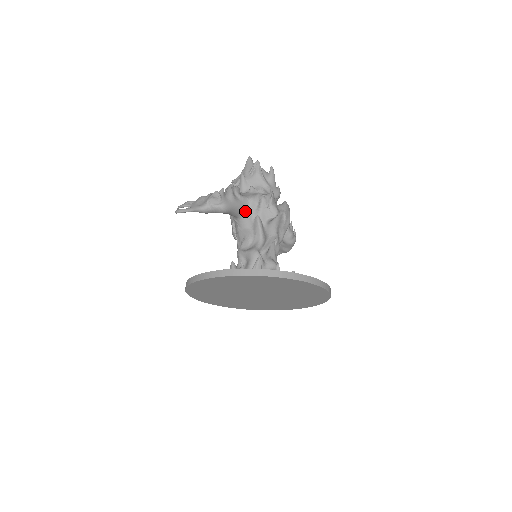
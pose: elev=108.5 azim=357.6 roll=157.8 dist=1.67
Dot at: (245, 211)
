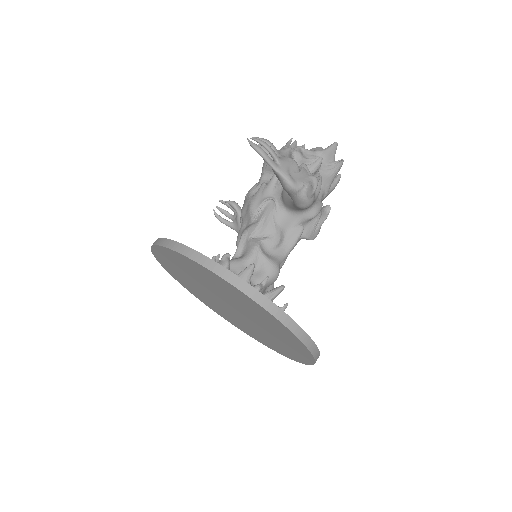
Dot at: (300, 211)
